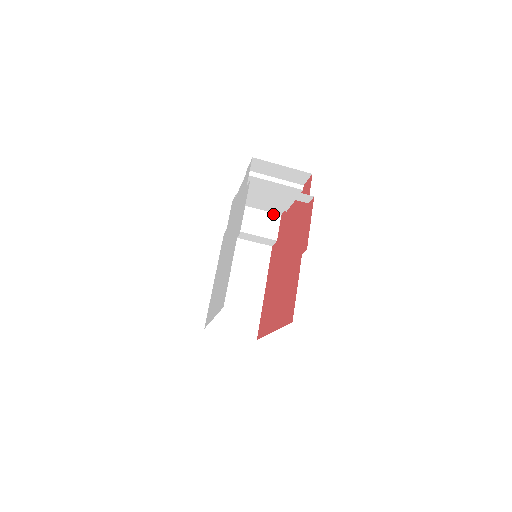
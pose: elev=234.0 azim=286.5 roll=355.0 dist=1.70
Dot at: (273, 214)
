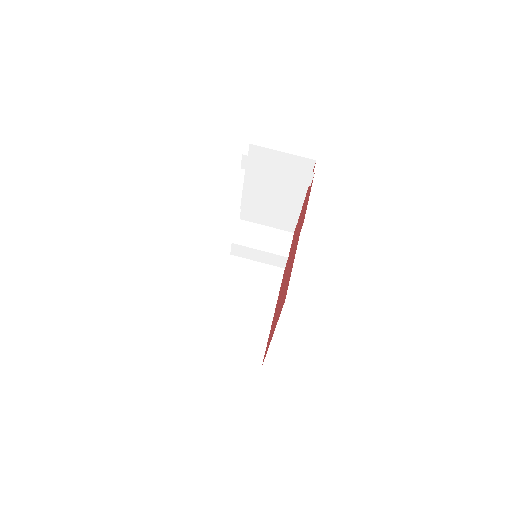
Dot at: (285, 232)
